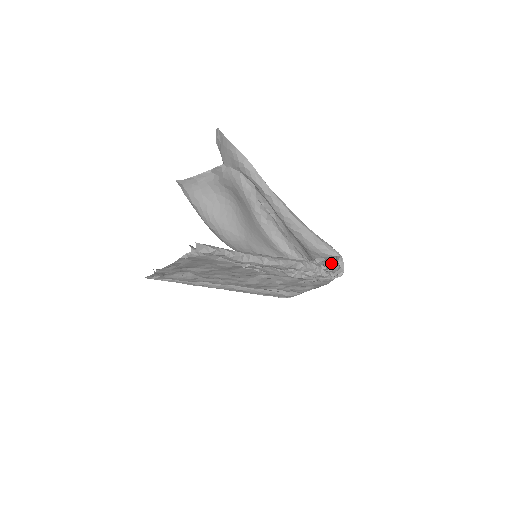
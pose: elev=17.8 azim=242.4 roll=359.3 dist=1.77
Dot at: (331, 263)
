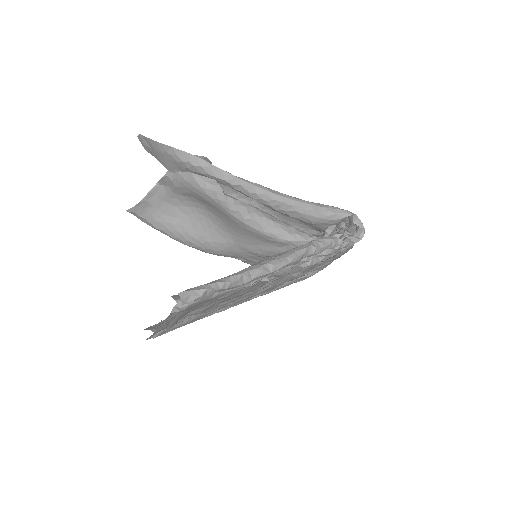
Dot at: occluded
